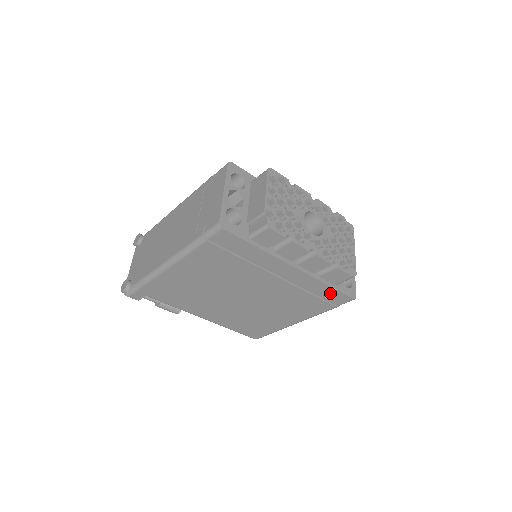
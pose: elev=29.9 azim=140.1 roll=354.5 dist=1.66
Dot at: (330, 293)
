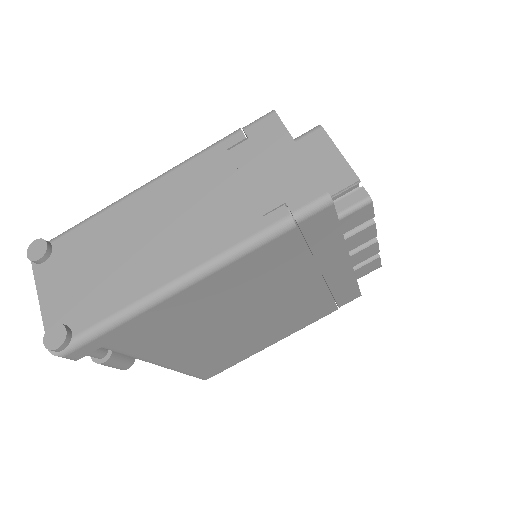
Dot at: (349, 291)
